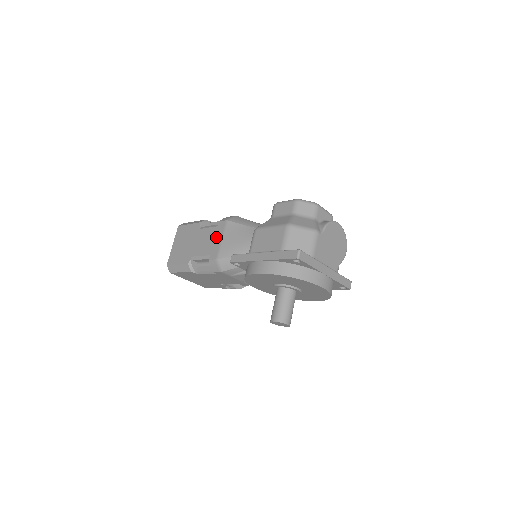
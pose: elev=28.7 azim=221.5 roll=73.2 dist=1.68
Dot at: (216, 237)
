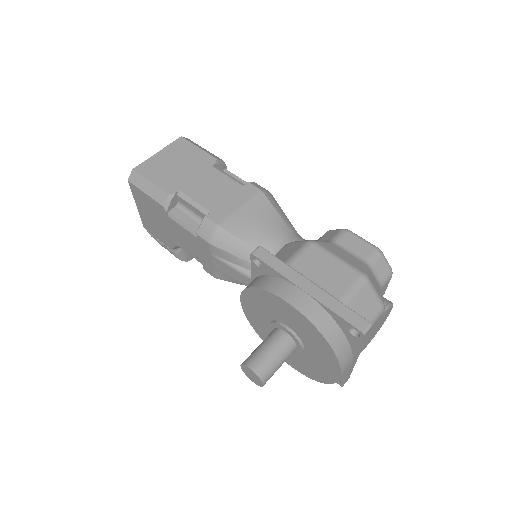
Dot at: (233, 197)
